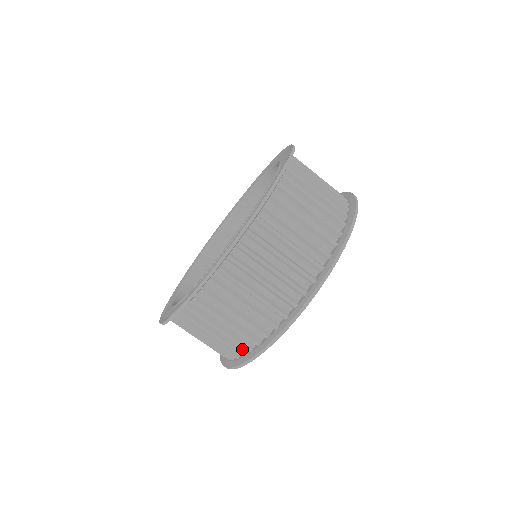
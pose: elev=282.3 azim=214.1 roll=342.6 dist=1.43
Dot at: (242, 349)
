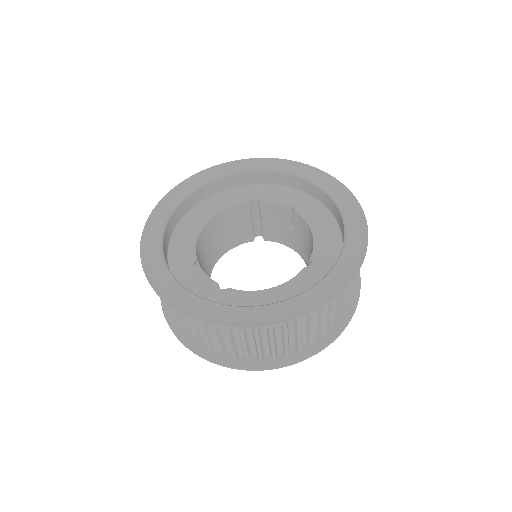
Dot at: occluded
